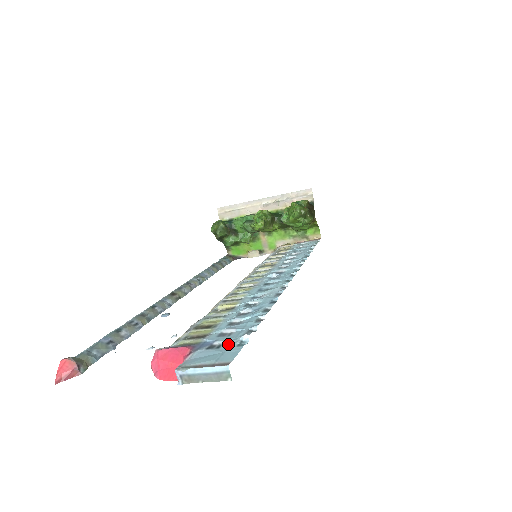
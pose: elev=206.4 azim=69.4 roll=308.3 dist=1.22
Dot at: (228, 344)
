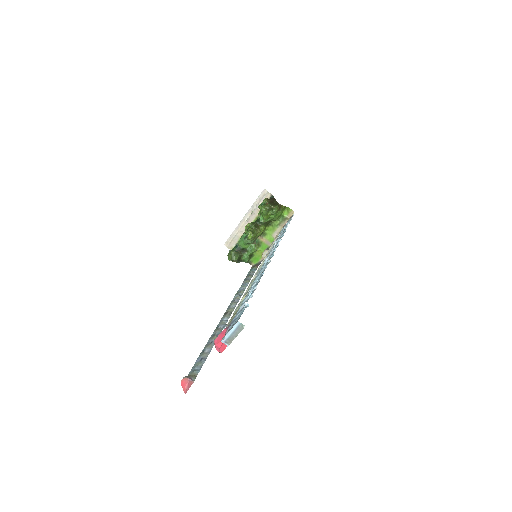
Dot at: (240, 313)
